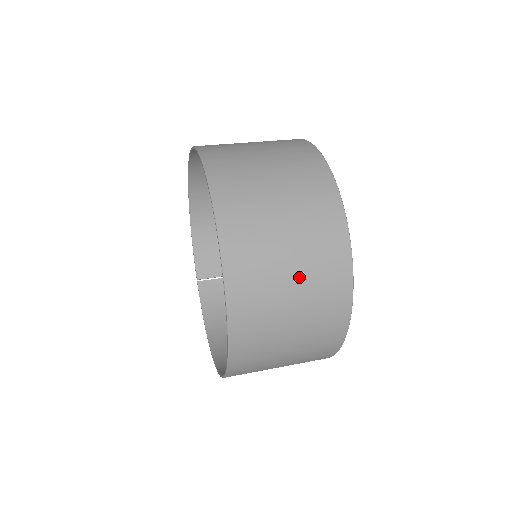
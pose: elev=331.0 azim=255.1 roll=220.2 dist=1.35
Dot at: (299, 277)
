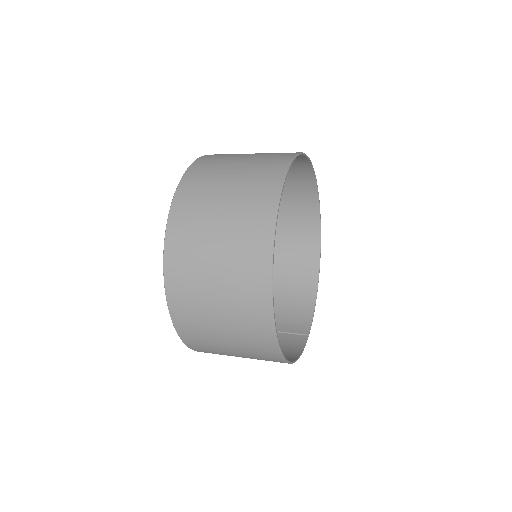
Dot at: (235, 184)
